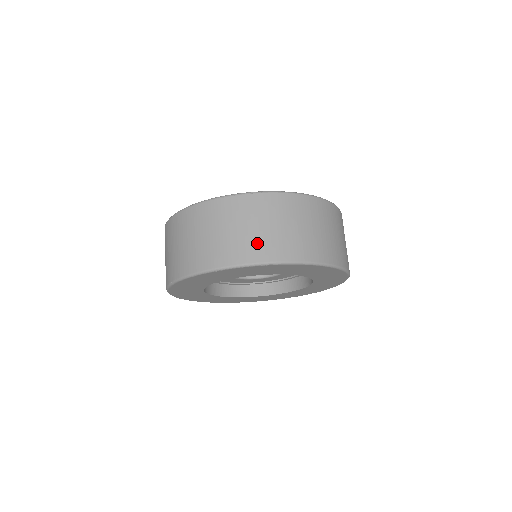
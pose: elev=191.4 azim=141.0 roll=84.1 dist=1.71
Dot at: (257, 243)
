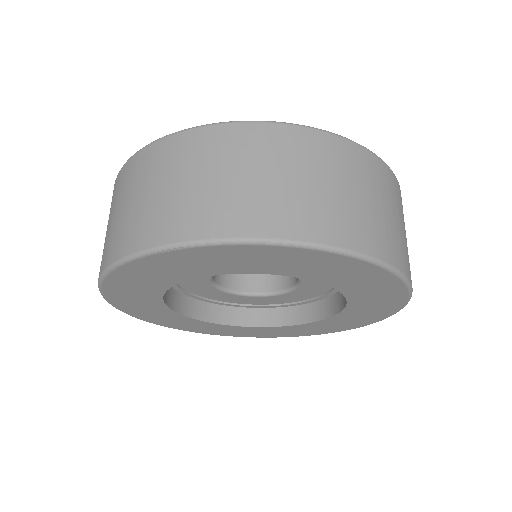
Dot at: (163, 213)
